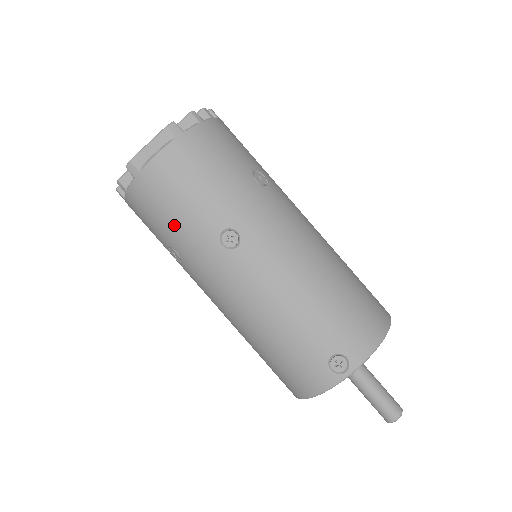
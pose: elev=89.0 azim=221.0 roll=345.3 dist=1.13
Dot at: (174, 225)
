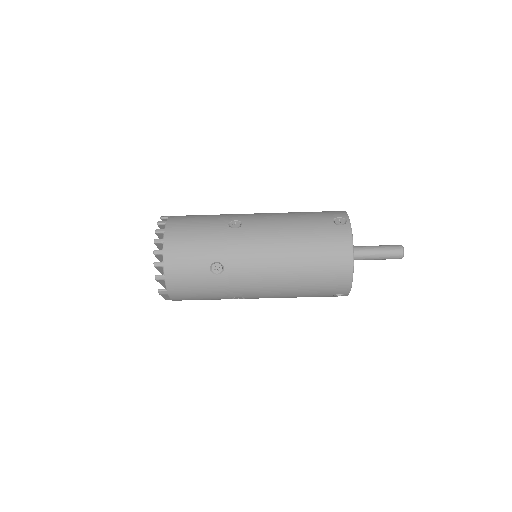
Dot at: occluded
